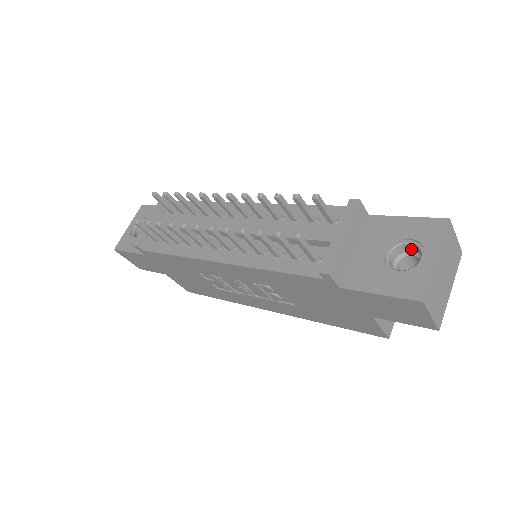
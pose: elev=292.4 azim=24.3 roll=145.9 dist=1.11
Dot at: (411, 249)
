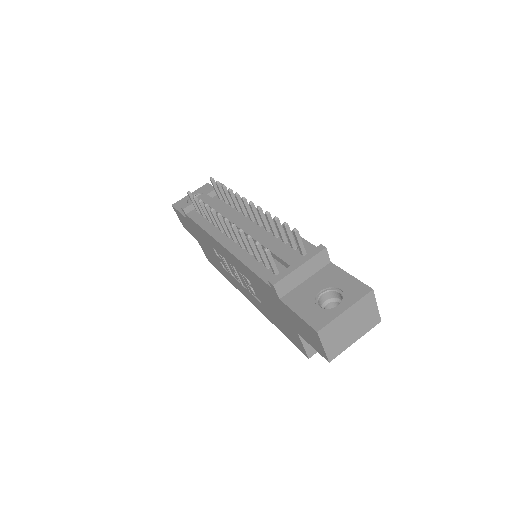
Dot at: (341, 298)
